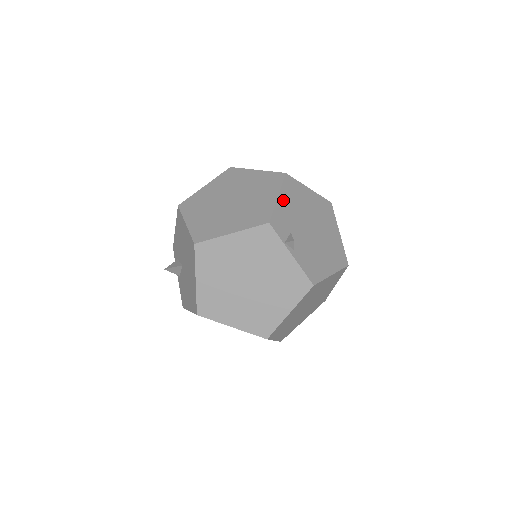
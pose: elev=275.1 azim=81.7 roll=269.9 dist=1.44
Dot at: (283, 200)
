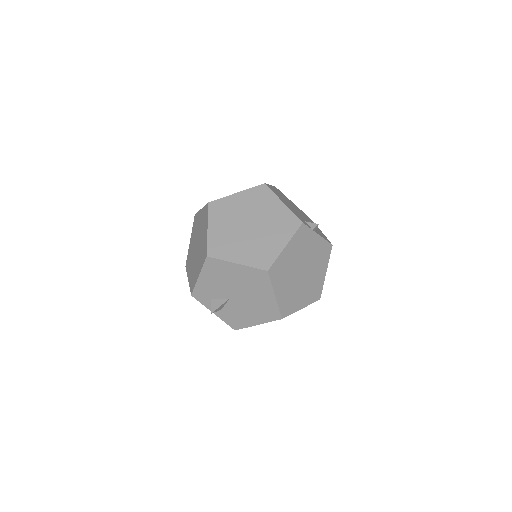
Dot at: (284, 203)
